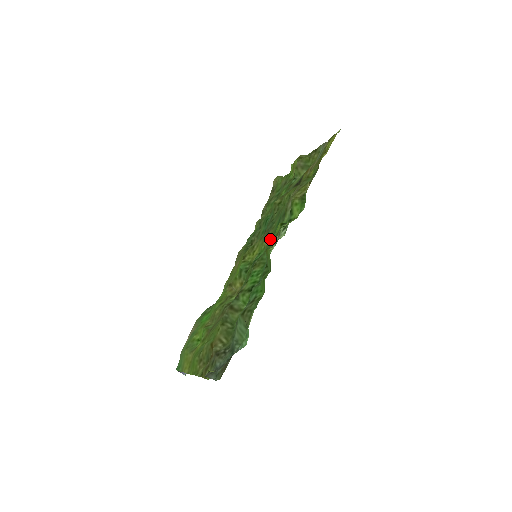
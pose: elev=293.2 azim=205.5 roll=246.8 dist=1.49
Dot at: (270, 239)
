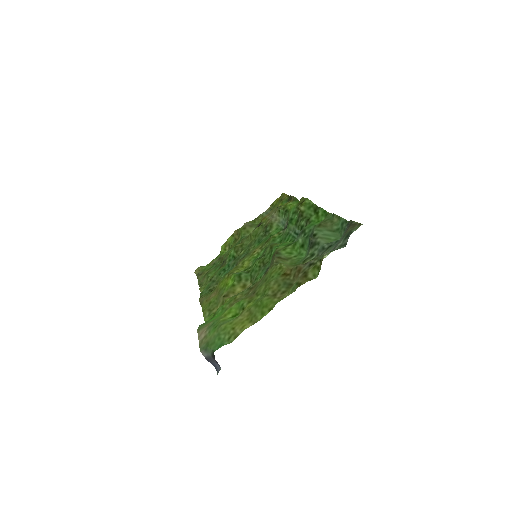
Dot at: (269, 238)
